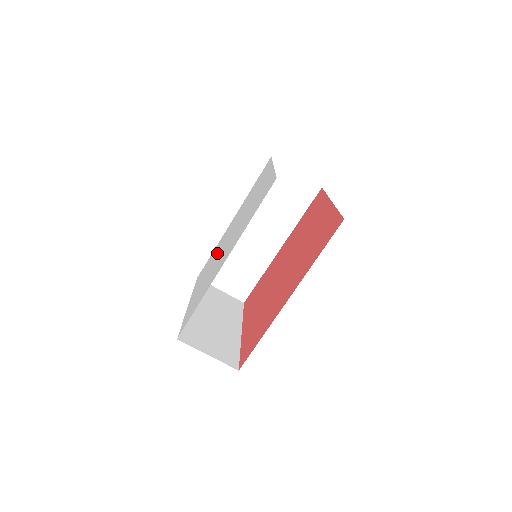
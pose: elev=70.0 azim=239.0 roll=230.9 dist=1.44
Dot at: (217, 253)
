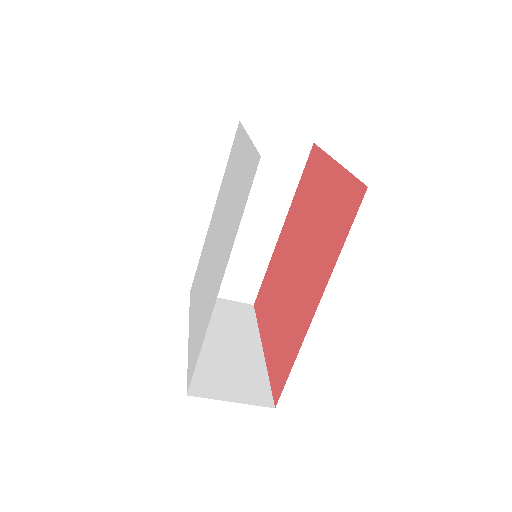
Dot at: (206, 263)
